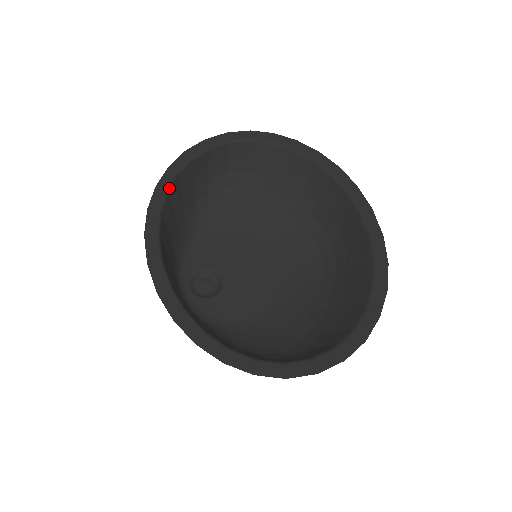
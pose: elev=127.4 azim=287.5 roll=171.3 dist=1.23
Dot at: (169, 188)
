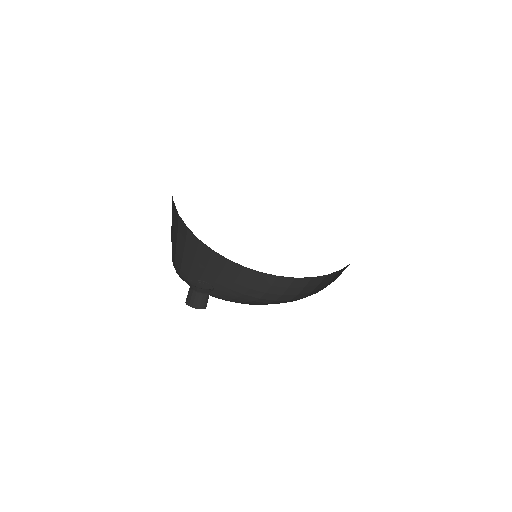
Dot at: (230, 261)
